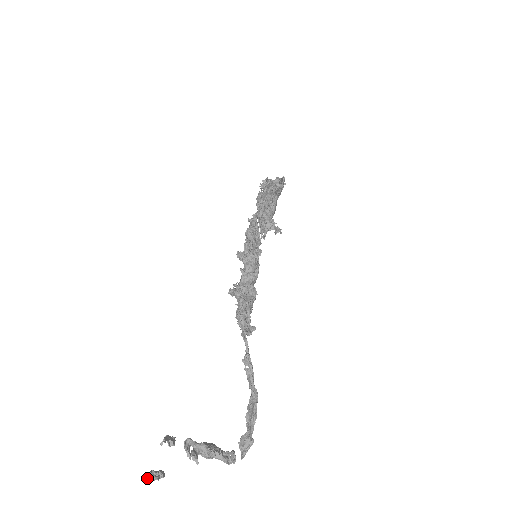
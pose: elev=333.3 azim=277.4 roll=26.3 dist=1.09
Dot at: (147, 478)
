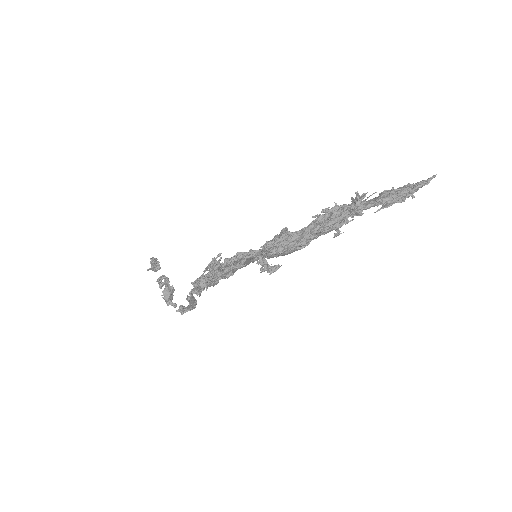
Dot at: (153, 259)
